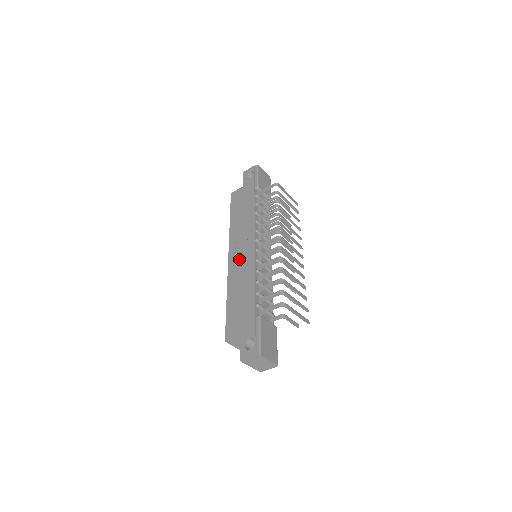
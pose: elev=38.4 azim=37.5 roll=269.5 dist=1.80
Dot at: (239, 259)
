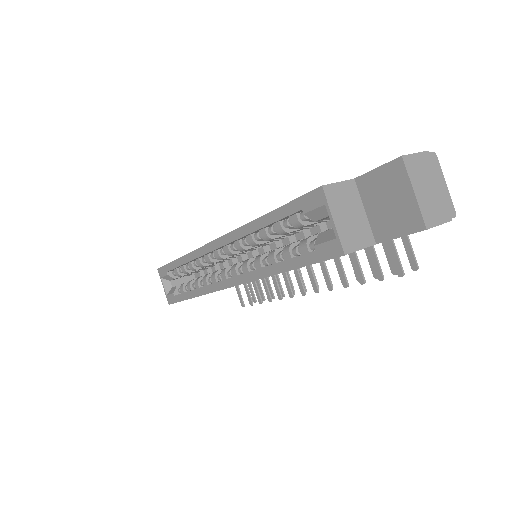
Dot at: occluded
